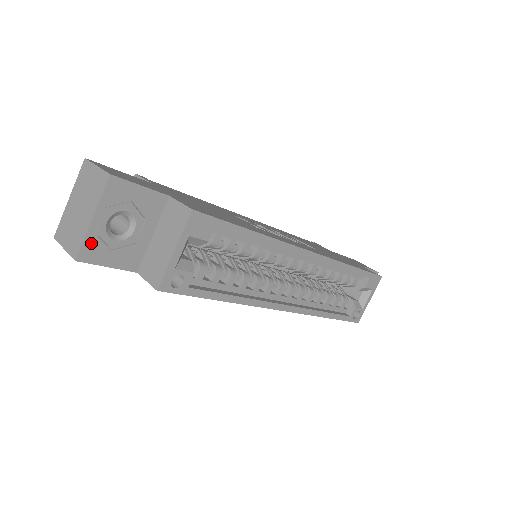
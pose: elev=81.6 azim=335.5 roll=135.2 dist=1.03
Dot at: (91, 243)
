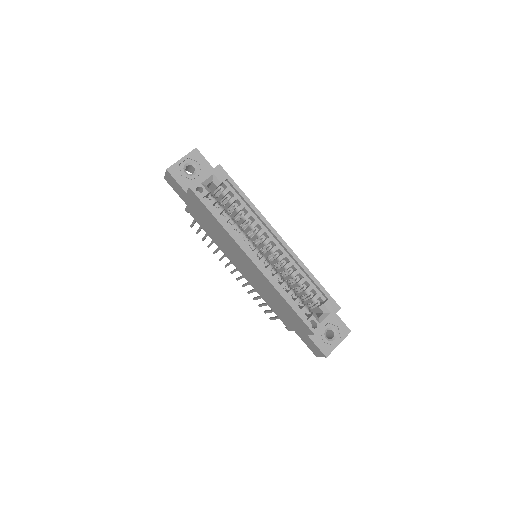
Dot at: (176, 167)
